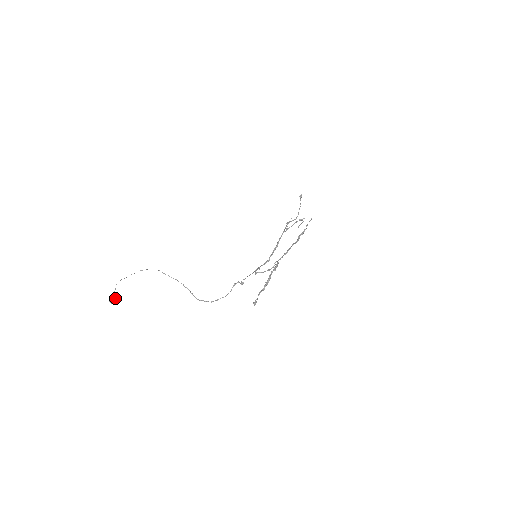
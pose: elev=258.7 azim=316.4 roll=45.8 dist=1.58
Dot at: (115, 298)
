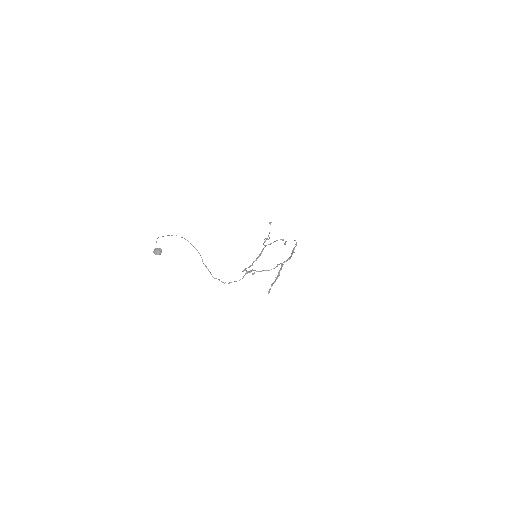
Dot at: occluded
